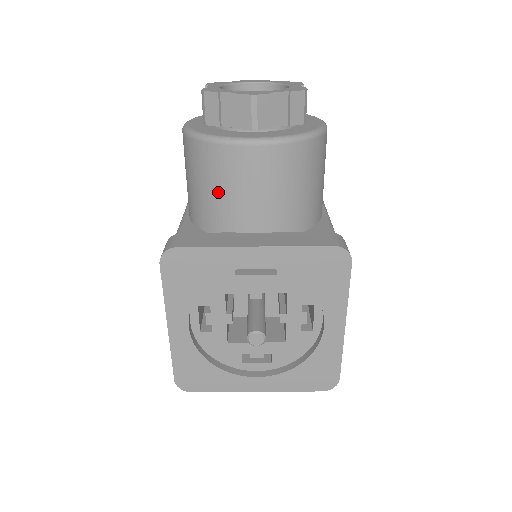
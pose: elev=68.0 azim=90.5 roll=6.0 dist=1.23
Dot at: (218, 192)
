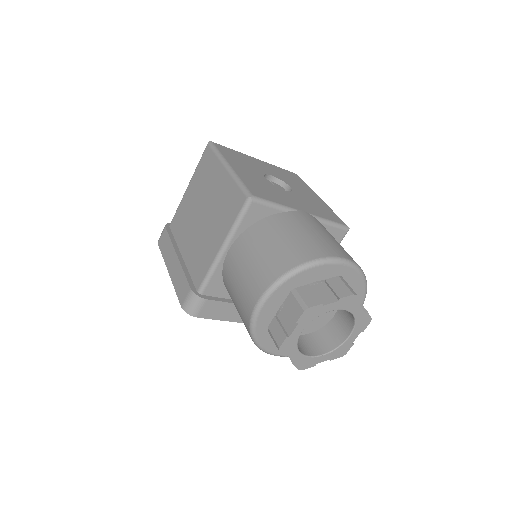
Dot at: occluded
